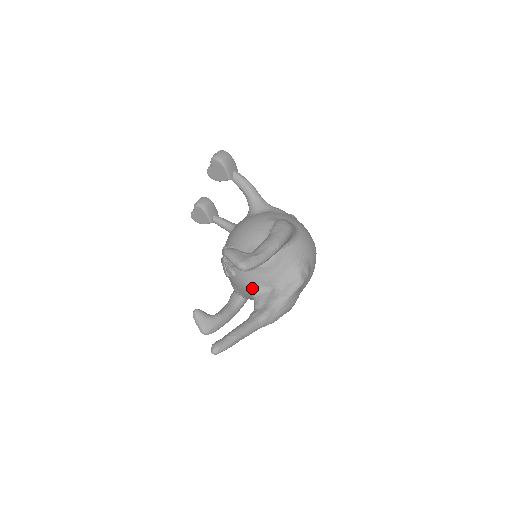
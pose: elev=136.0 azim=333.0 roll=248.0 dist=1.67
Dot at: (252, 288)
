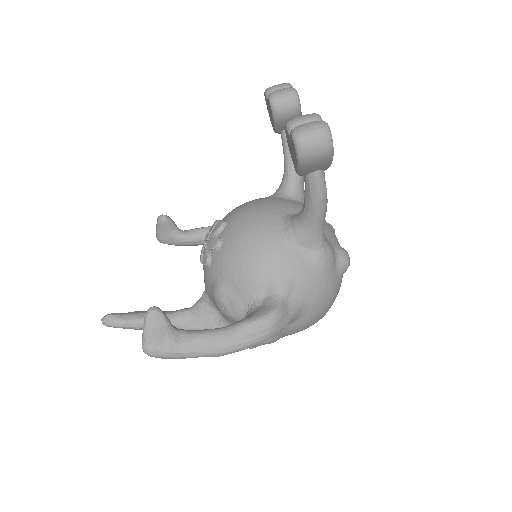
Dot at: (207, 292)
